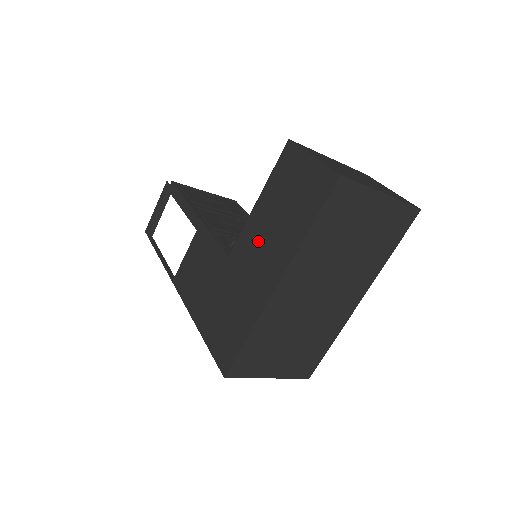
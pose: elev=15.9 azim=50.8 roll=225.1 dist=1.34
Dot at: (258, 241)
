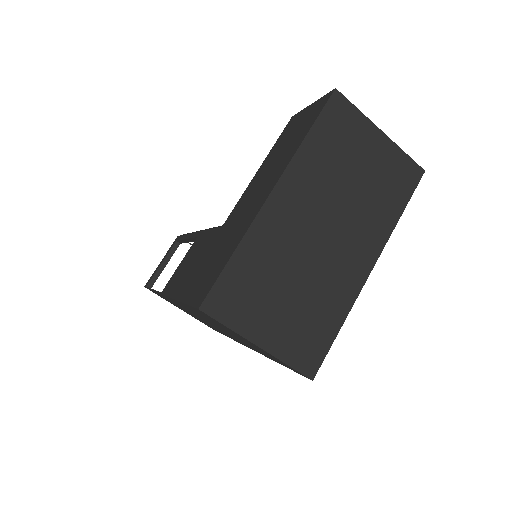
Dot at: (256, 185)
